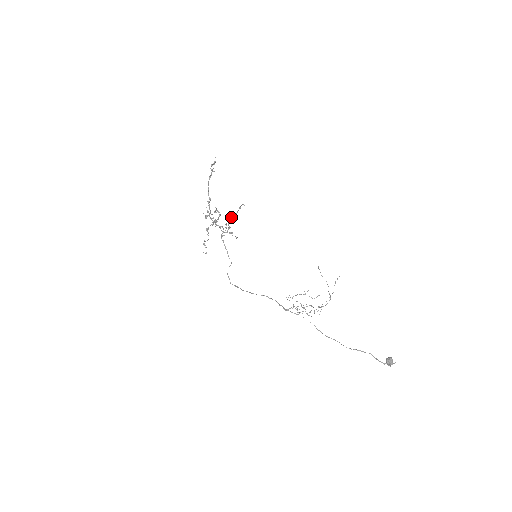
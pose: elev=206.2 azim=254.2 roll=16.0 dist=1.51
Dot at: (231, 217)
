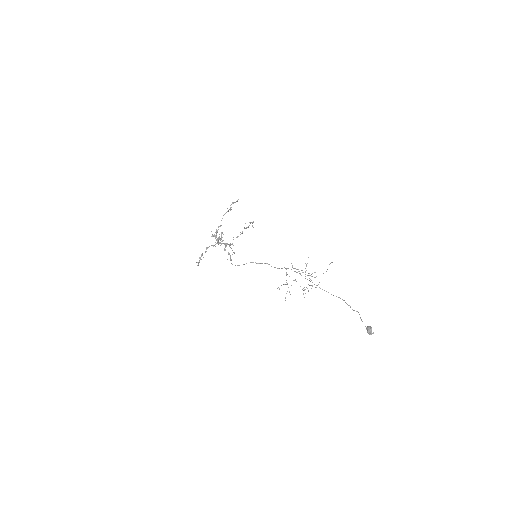
Dot at: (237, 236)
